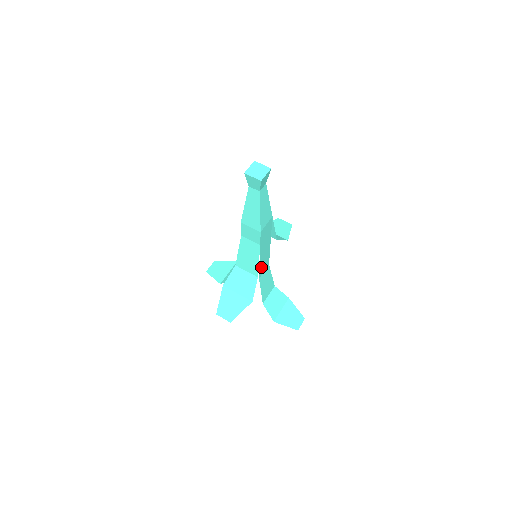
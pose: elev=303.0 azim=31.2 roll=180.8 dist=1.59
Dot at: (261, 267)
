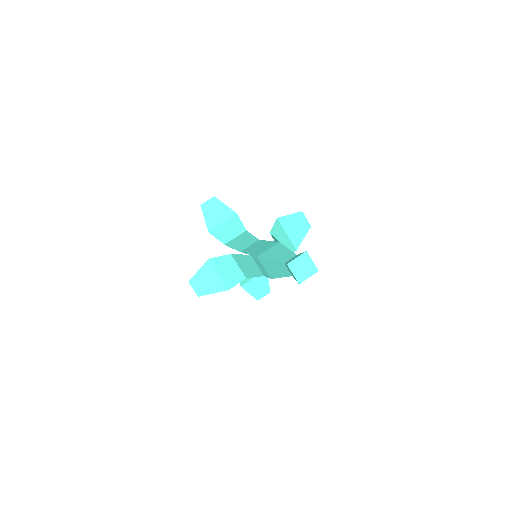
Dot at: occluded
